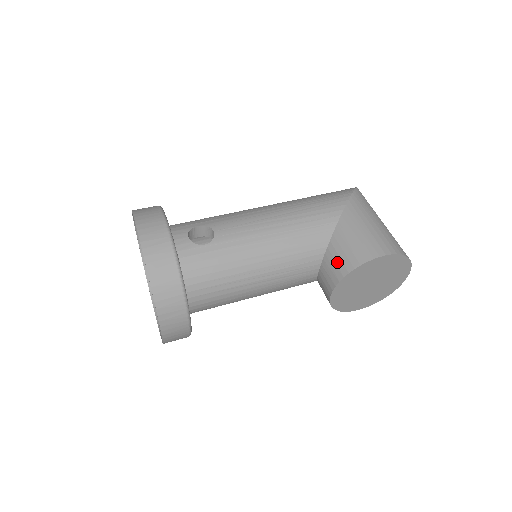
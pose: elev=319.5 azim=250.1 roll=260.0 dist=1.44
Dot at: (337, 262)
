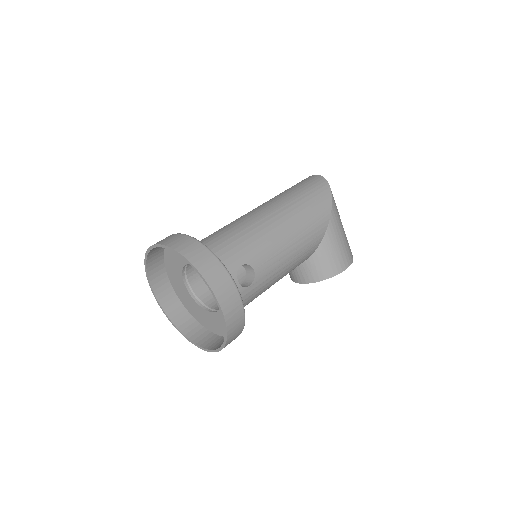
Dot at: (318, 269)
